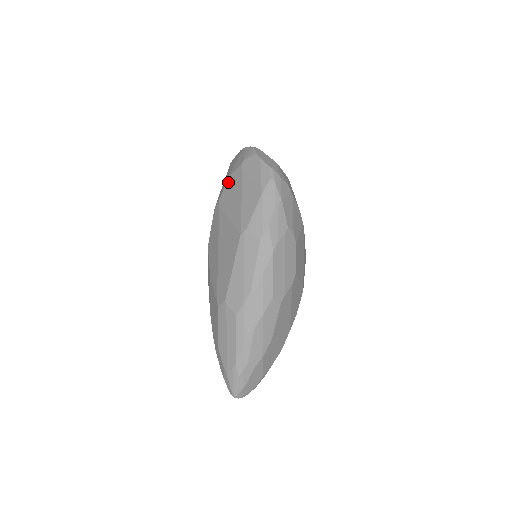
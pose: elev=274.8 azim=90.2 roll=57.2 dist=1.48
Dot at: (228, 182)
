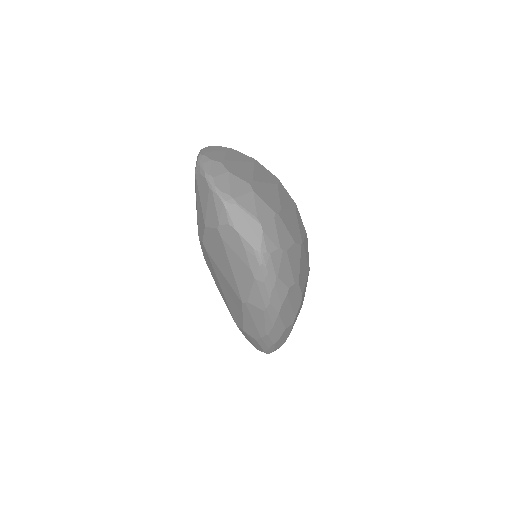
Dot at: (207, 233)
